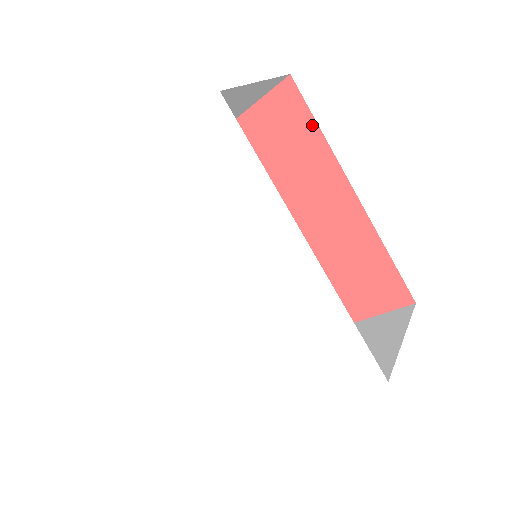
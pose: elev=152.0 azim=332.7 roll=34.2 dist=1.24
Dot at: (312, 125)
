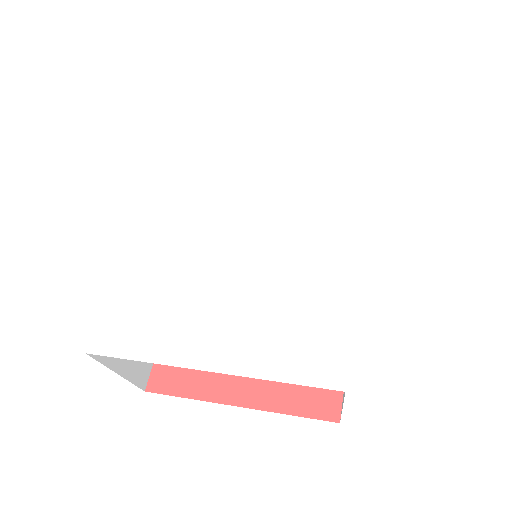
Dot at: occluded
